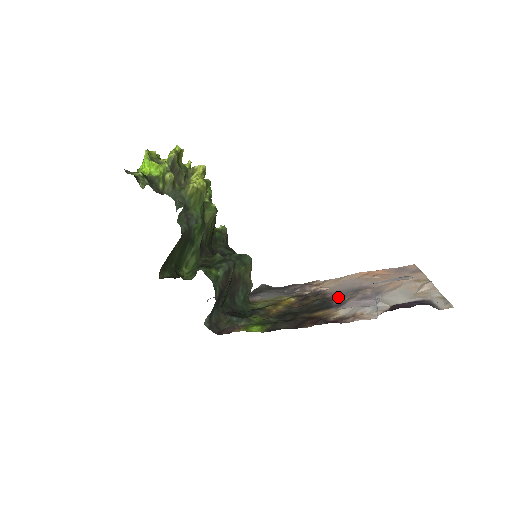
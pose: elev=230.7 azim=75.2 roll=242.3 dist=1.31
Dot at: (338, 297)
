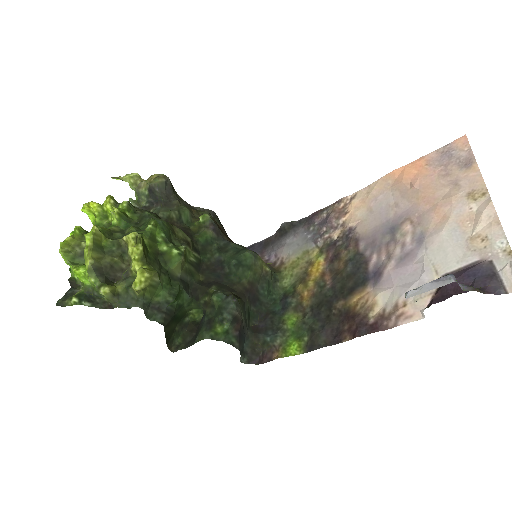
Dot at: (372, 254)
